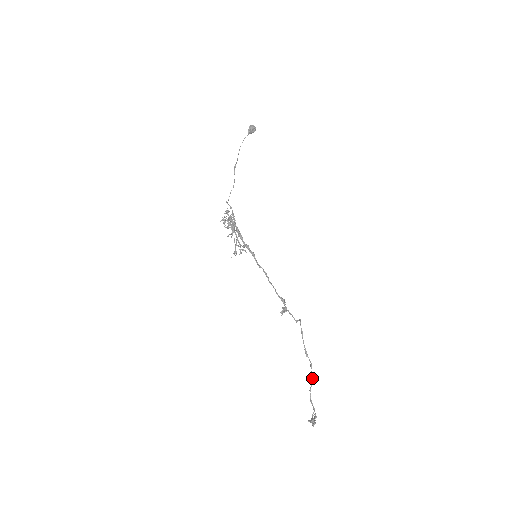
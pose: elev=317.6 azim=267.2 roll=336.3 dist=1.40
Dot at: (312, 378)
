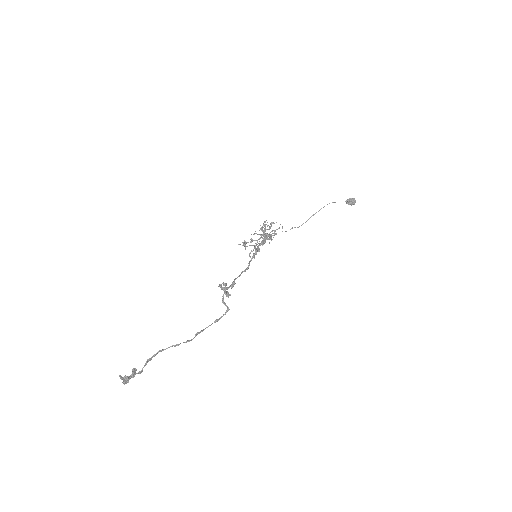
Dot at: occluded
